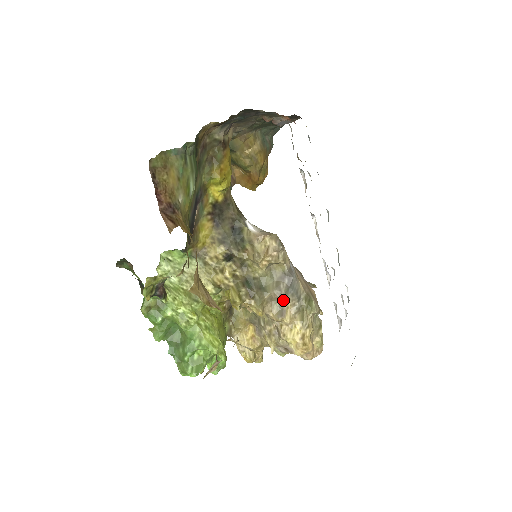
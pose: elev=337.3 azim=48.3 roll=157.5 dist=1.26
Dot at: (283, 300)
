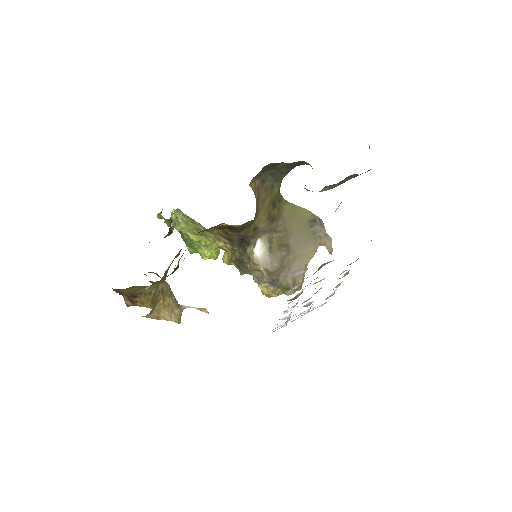
Dot at: occluded
